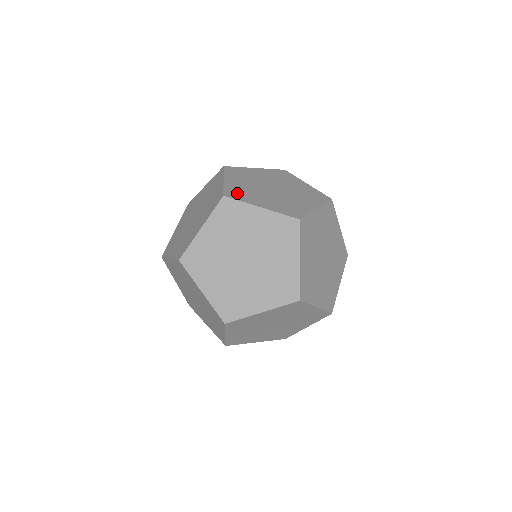
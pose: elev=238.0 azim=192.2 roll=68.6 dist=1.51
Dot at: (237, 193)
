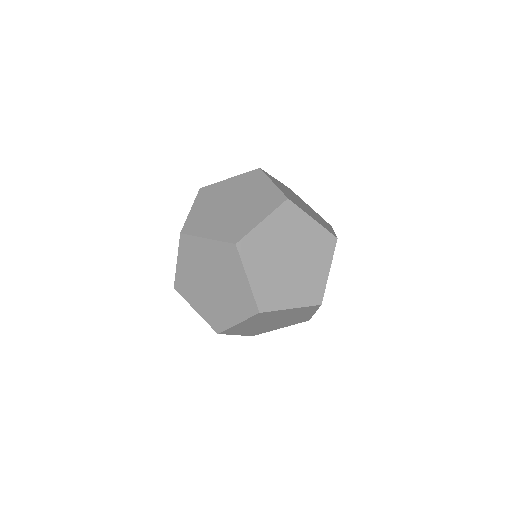
Dot at: (194, 225)
